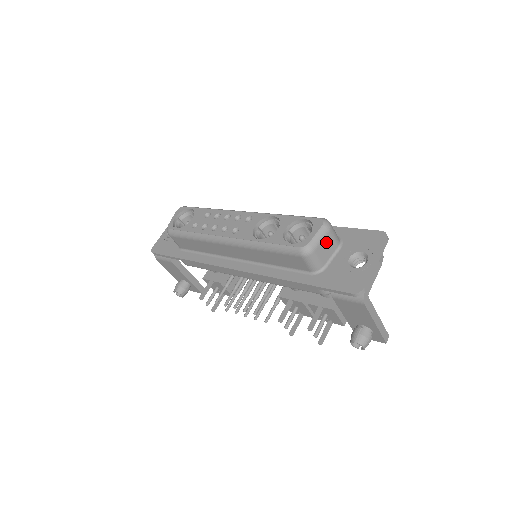
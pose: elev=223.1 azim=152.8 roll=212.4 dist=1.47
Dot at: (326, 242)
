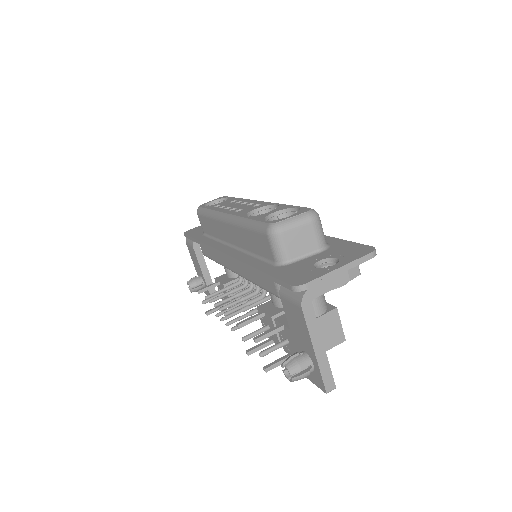
Dot at: (303, 233)
